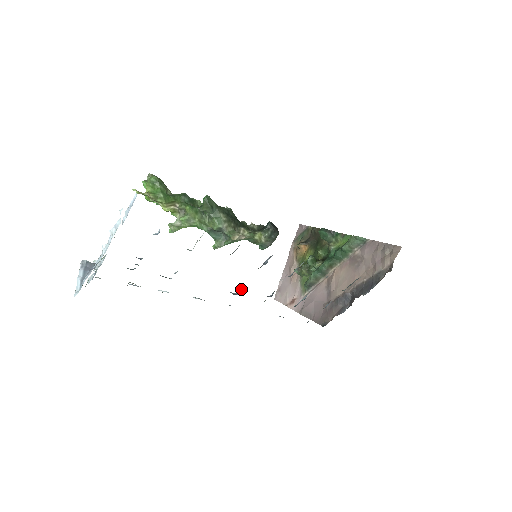
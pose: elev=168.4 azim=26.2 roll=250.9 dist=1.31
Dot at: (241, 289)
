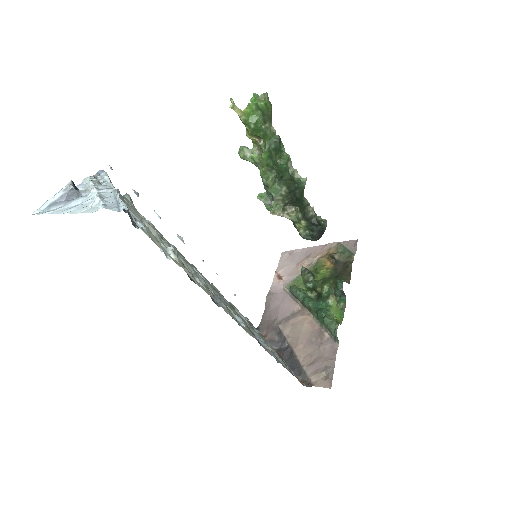
Dot at: occluded
